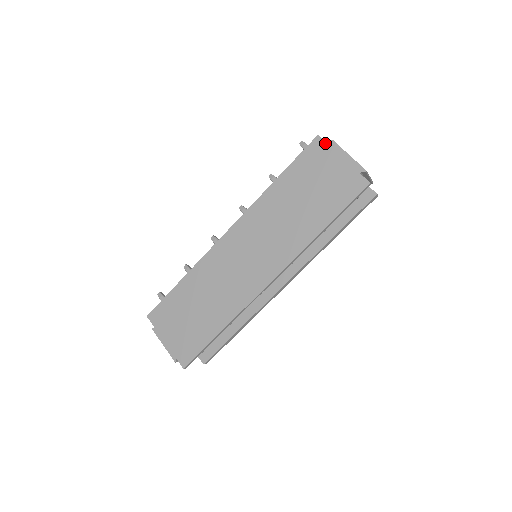
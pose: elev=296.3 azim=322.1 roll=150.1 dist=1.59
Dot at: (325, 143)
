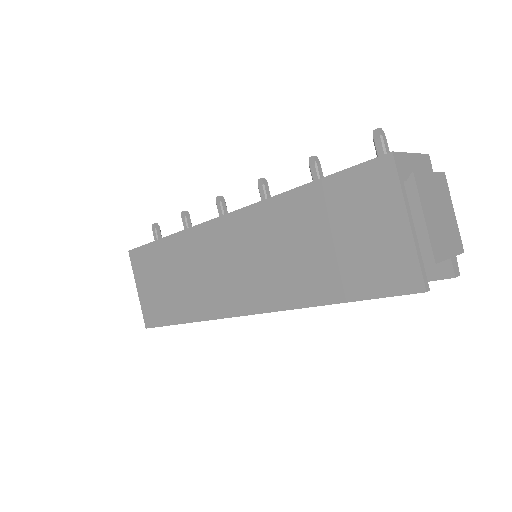
Dot at: (395, 175)
